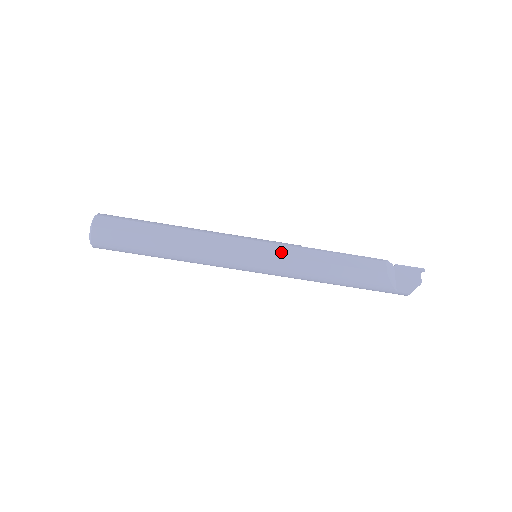
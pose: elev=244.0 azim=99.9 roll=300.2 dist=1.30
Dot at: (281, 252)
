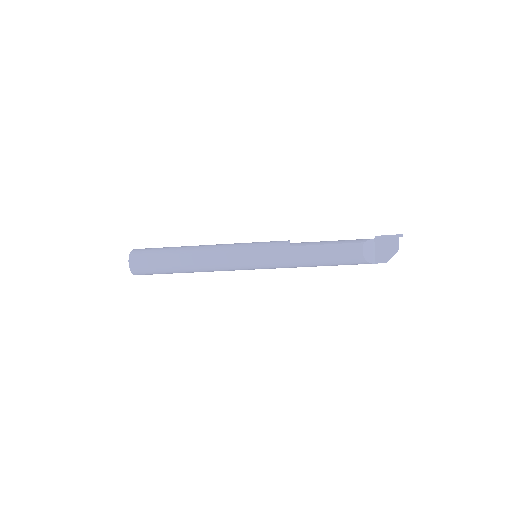
Dot at: (273, 257)
